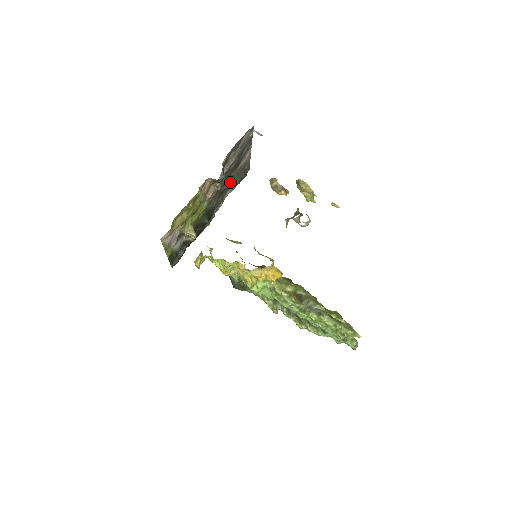
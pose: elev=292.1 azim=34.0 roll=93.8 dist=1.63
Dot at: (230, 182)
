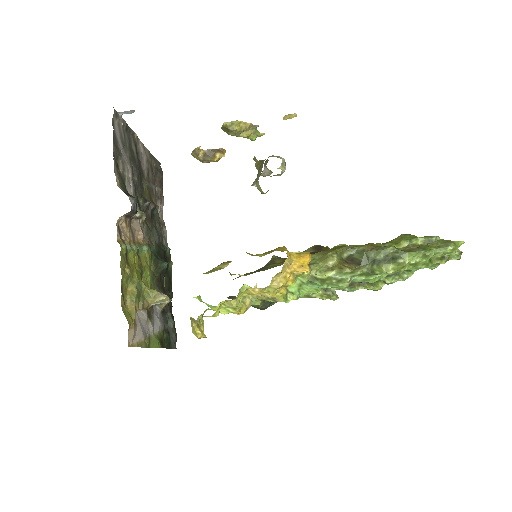
Dot at: (151, 197)
